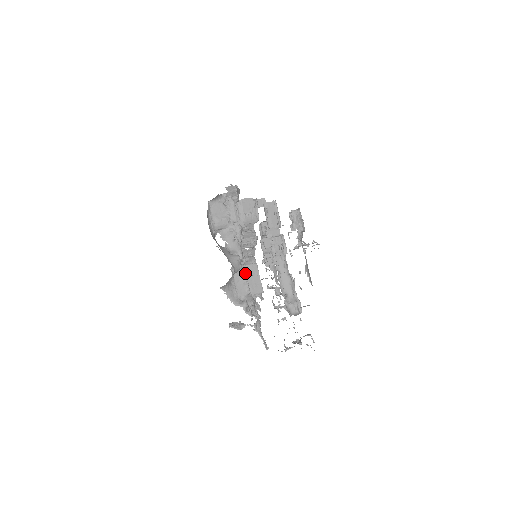
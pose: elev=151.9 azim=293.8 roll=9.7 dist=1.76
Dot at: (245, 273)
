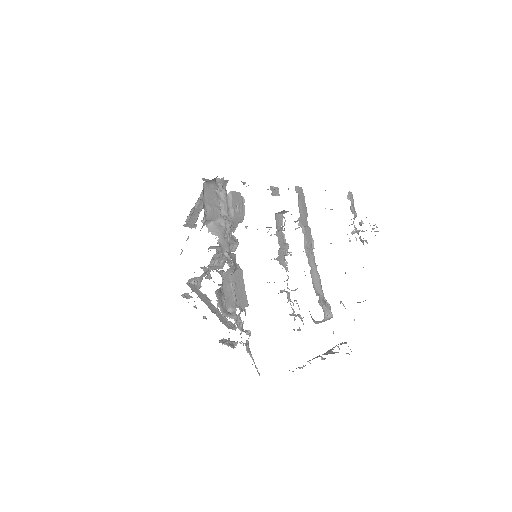
Dot at: (232, 279)
